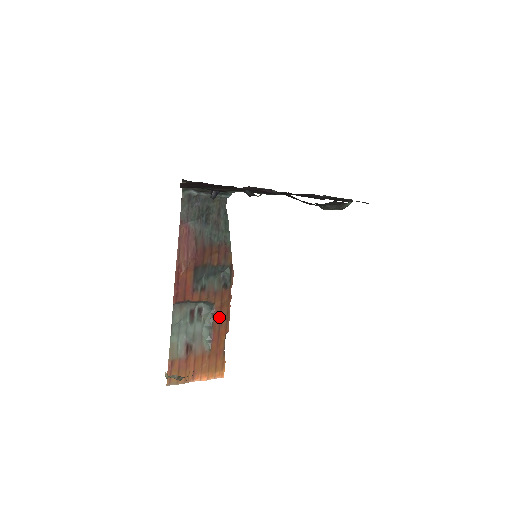
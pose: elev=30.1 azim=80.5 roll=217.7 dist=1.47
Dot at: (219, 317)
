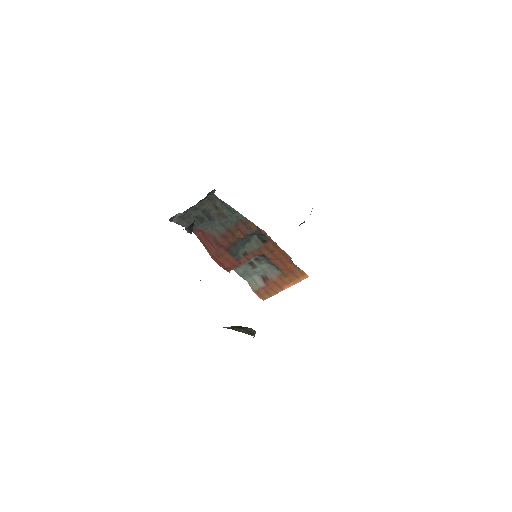
Dot at: (275, 257)
